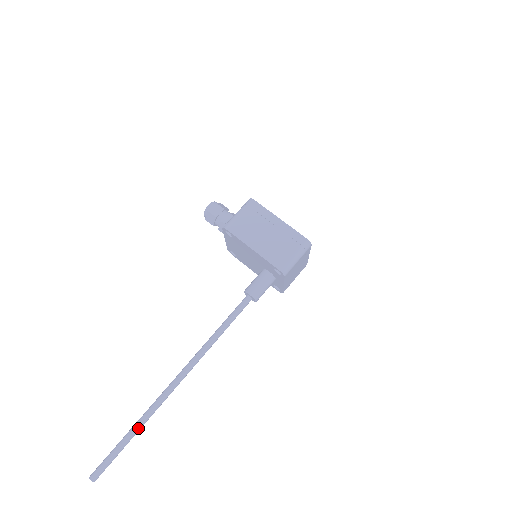
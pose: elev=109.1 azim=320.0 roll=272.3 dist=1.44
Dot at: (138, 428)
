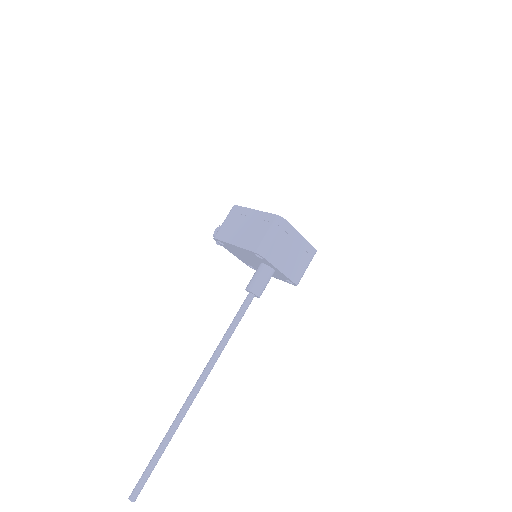
Dot at: (164, 442)
